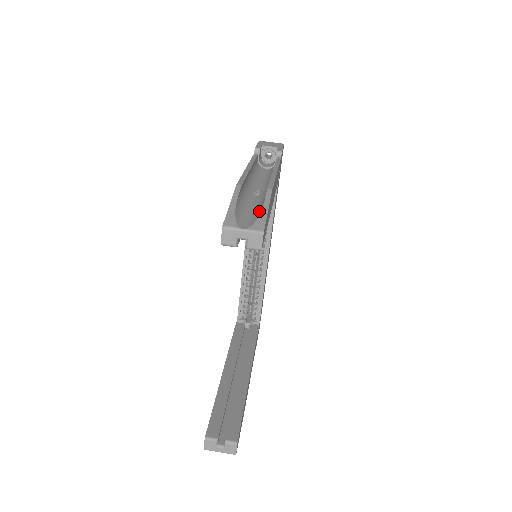
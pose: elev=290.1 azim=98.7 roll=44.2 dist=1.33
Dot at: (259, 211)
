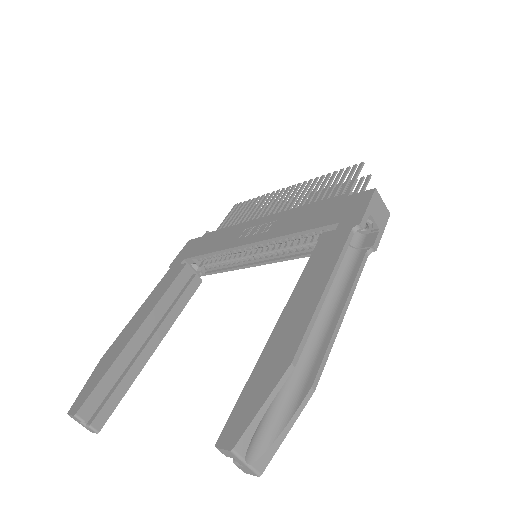
Dot at: (280, 422)
